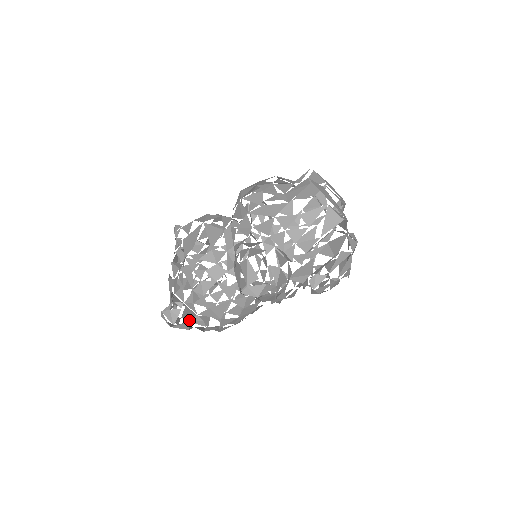
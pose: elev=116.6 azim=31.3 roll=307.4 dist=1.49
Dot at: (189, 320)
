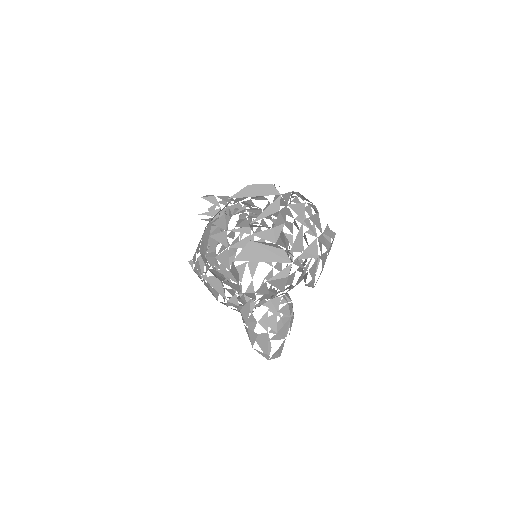
Dot at: occluded
